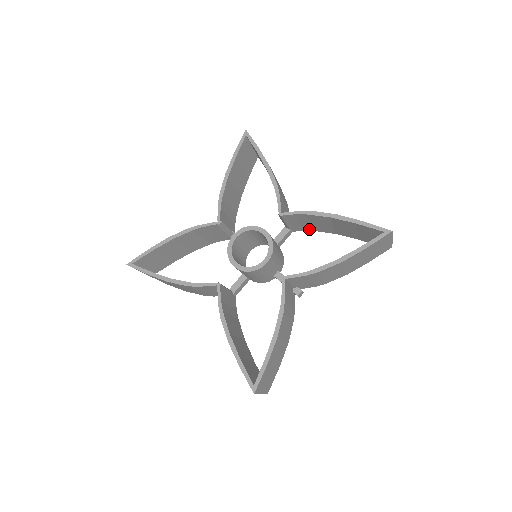
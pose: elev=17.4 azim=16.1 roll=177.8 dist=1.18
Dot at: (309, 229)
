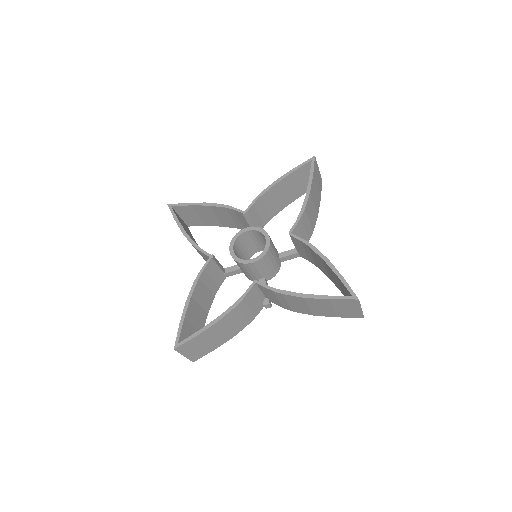
Dot at: (267, 220)
